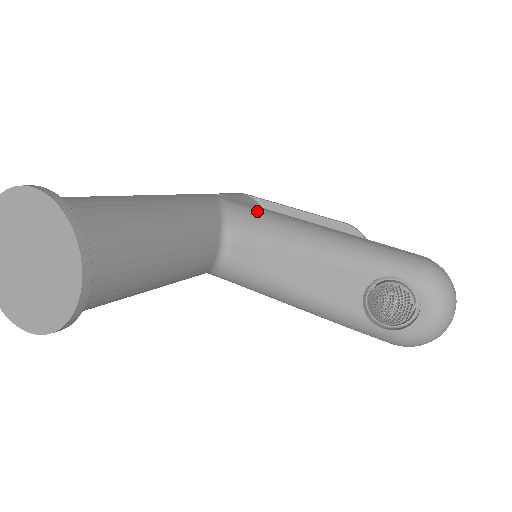
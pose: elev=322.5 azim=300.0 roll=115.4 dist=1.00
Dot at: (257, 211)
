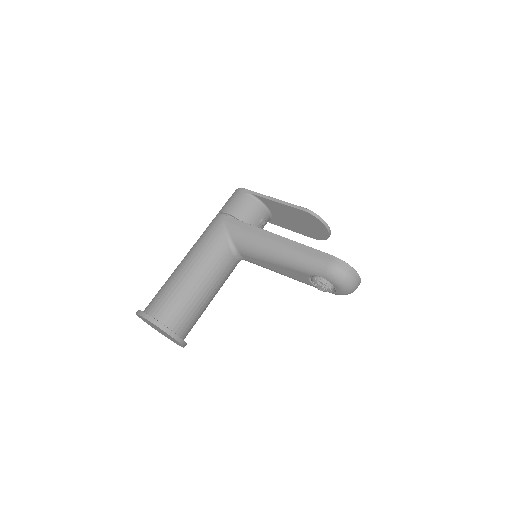
Dot at: (245, 234)
